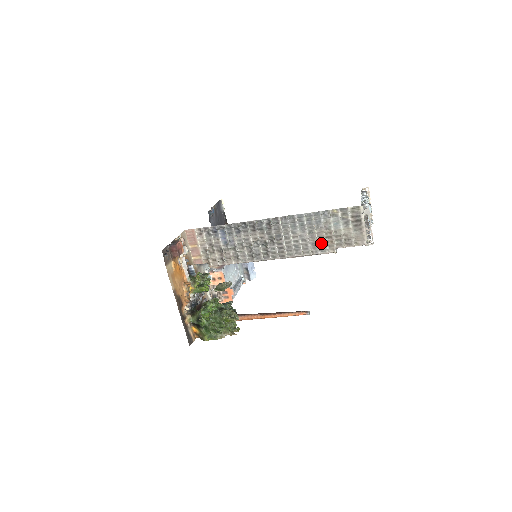
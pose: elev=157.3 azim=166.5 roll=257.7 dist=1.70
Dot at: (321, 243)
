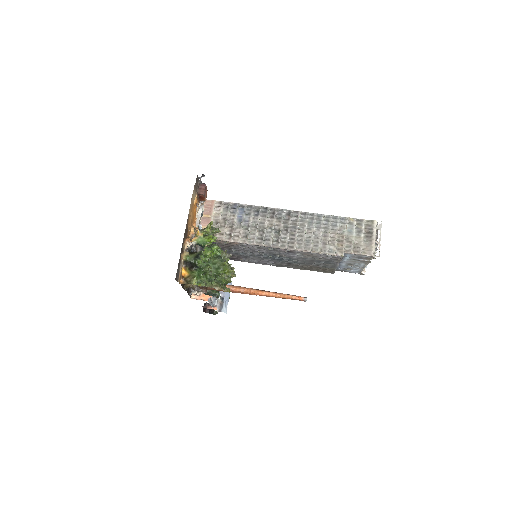
Dot at: (332, 244)
